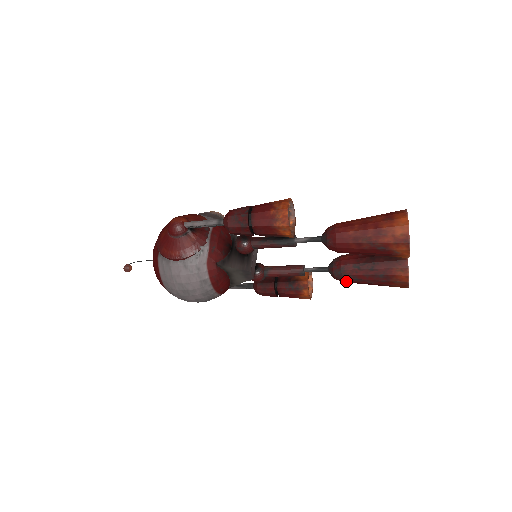
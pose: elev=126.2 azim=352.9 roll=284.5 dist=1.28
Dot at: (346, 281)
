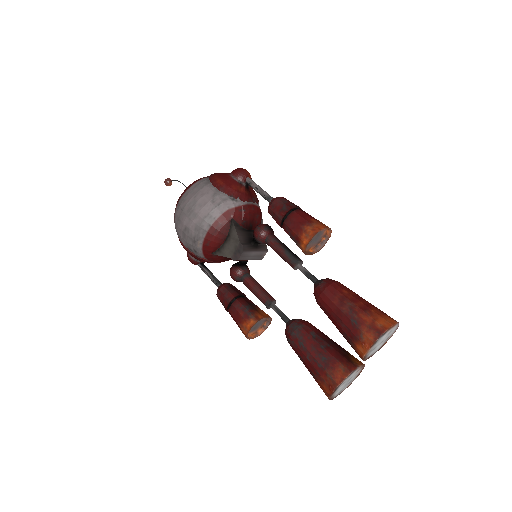
Dot at: (292, 339)
